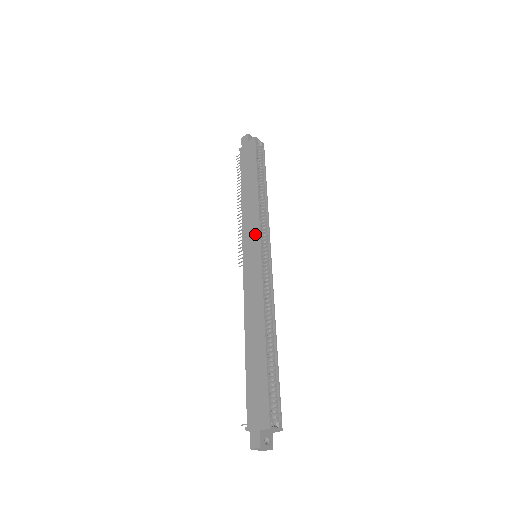
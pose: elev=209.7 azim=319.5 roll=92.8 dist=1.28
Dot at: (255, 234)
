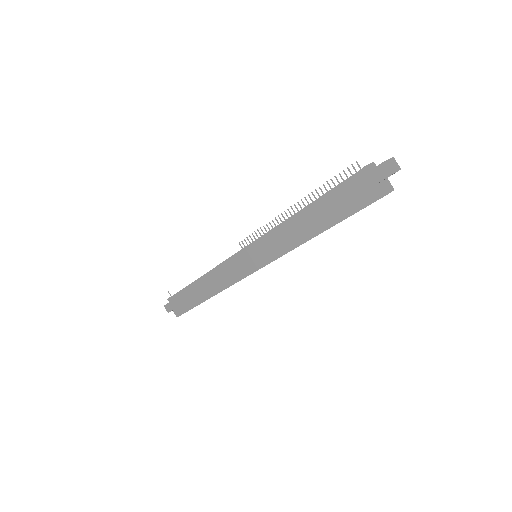
Dot at: (267, 258)
